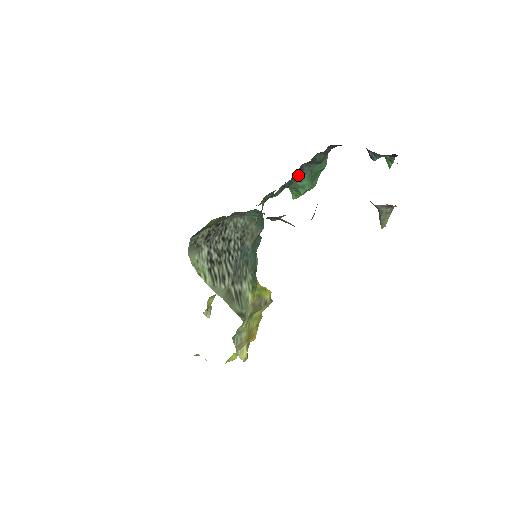
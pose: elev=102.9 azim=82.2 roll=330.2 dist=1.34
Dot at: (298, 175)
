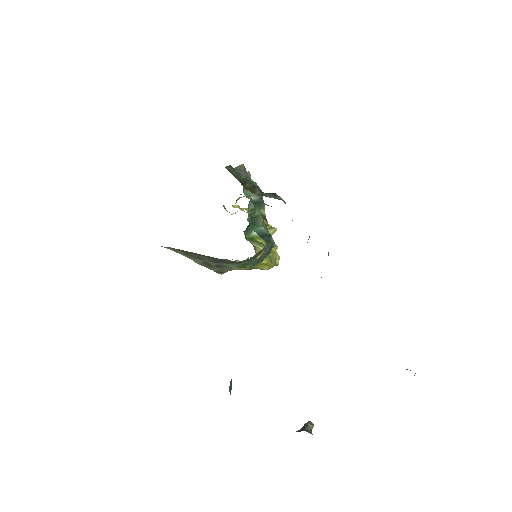
Dot at: occluded
